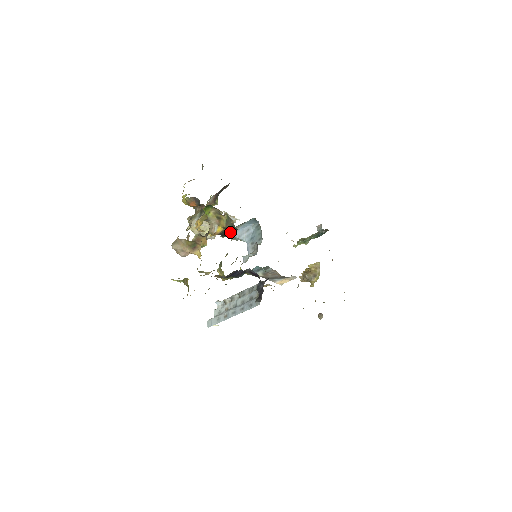
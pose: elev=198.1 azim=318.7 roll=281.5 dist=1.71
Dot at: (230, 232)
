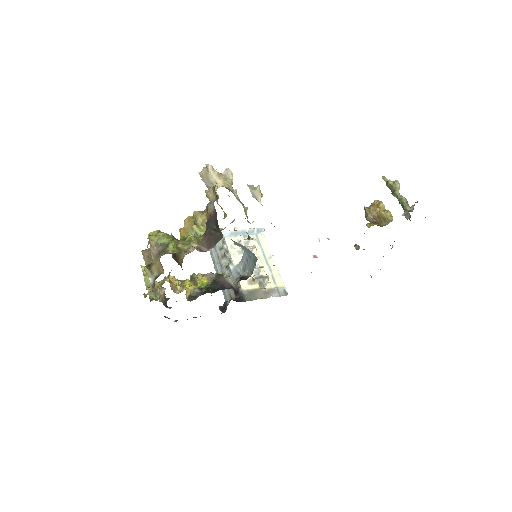
Dot at: occluded
